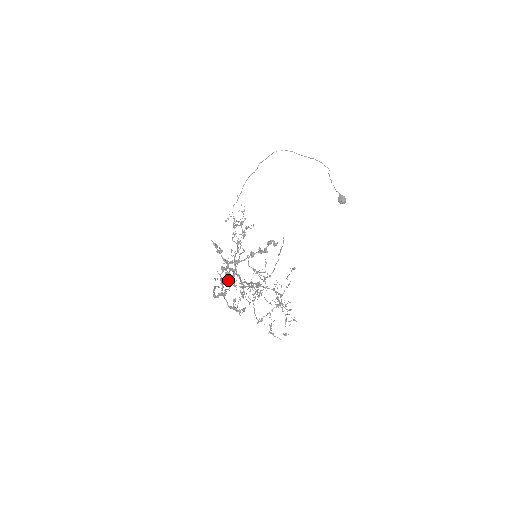
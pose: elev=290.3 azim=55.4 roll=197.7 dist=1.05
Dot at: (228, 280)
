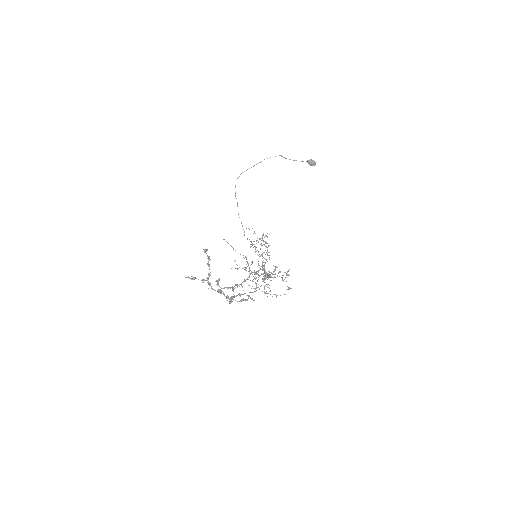
Dot at: occluded
